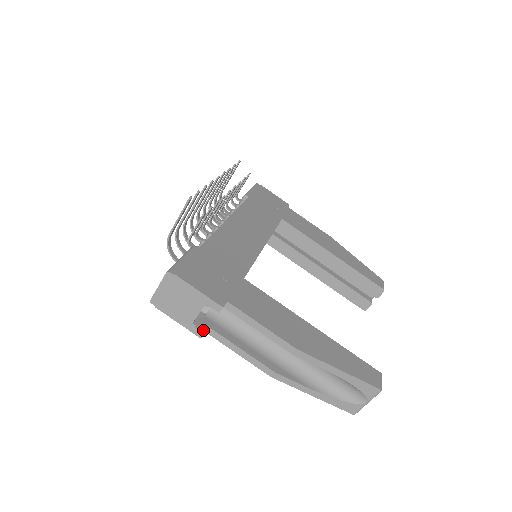
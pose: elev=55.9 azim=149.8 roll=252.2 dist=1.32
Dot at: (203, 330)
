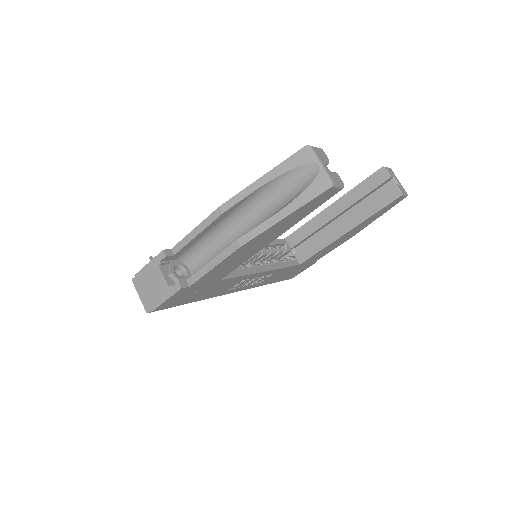
Dot at: (178, 283)
